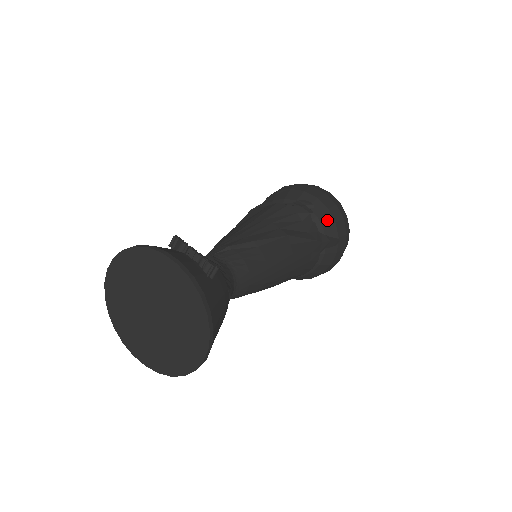
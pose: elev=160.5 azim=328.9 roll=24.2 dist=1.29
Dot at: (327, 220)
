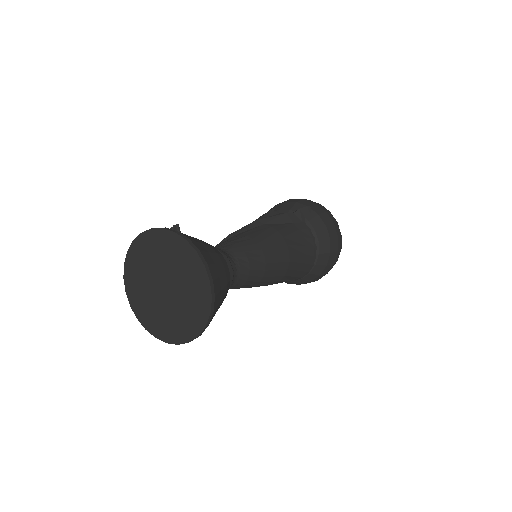
Dot at: (289, 206)
